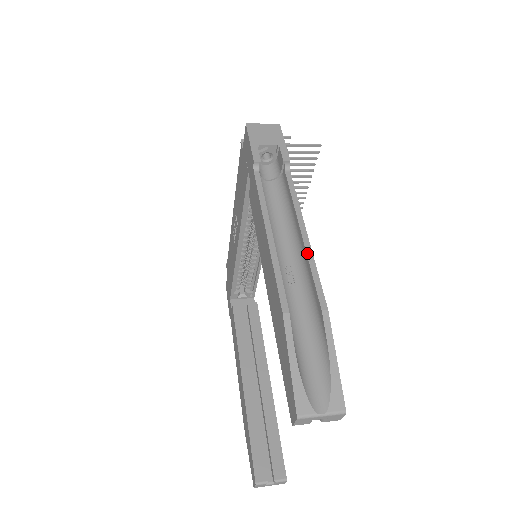
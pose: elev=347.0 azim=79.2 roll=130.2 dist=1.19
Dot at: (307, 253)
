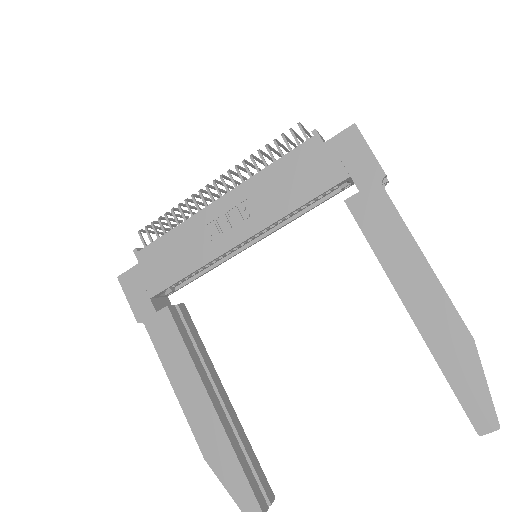
Dot at: occluded
